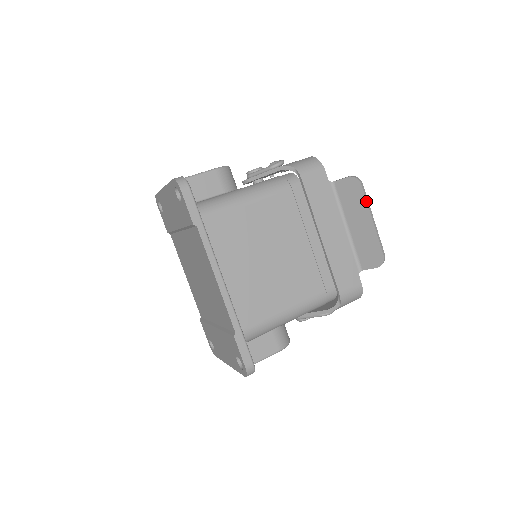
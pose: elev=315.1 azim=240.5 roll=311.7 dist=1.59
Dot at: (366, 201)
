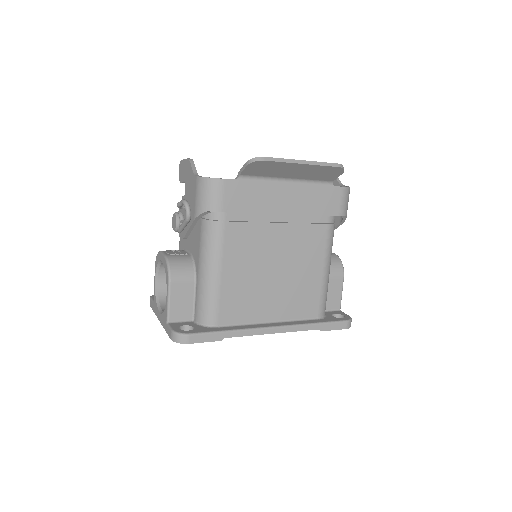
Dot at: (282, 163)
